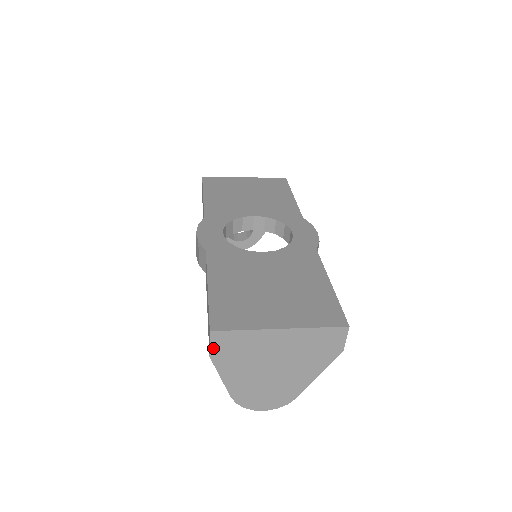
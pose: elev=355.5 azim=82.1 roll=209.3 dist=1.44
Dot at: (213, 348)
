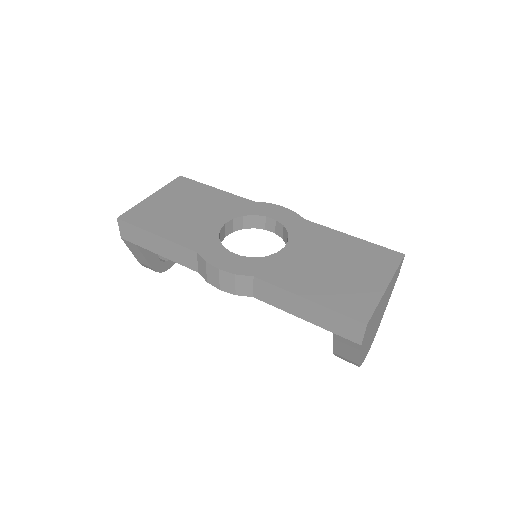
Dot at: (364, 337)
